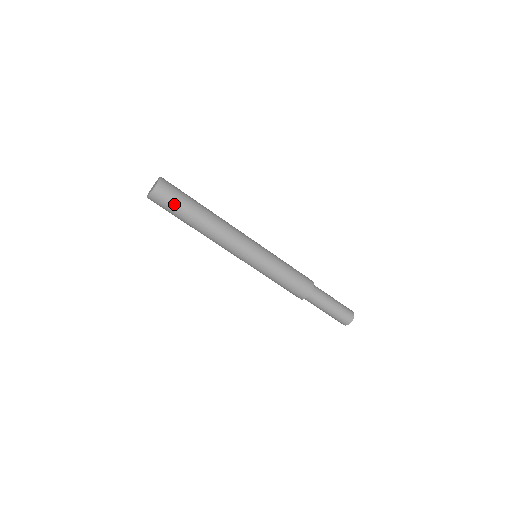
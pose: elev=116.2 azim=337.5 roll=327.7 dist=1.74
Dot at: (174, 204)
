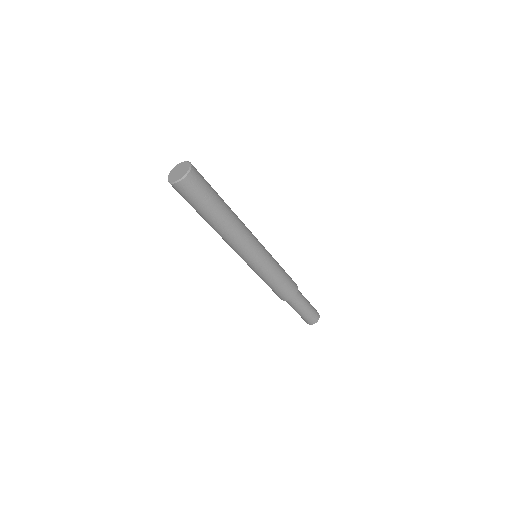
Dot at: (197, 199)
